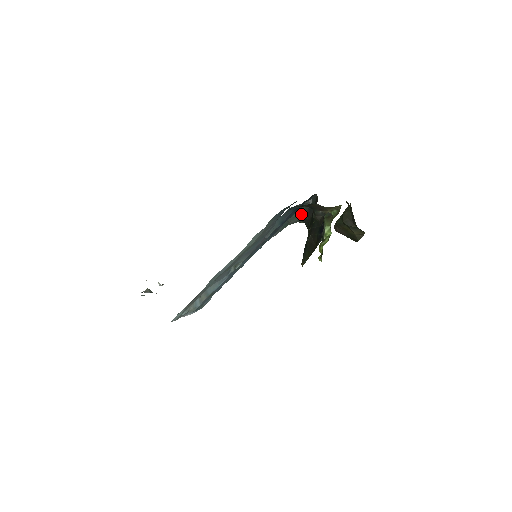
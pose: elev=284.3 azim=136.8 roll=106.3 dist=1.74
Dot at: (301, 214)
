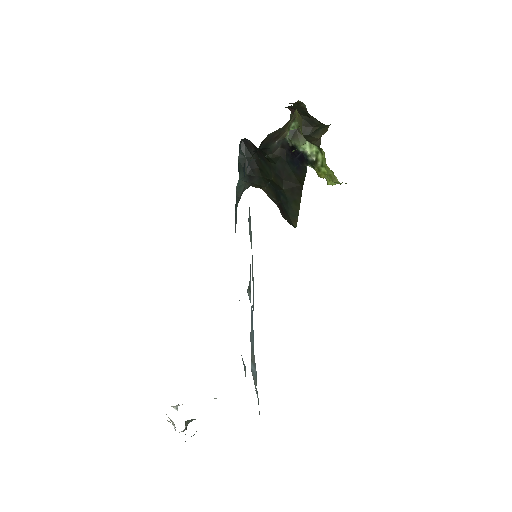
Dot at: occluded
